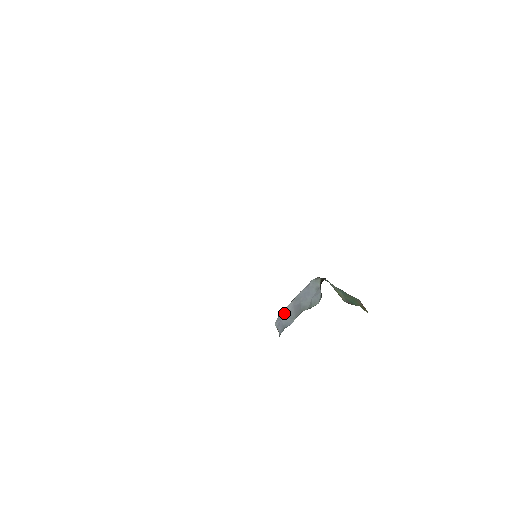
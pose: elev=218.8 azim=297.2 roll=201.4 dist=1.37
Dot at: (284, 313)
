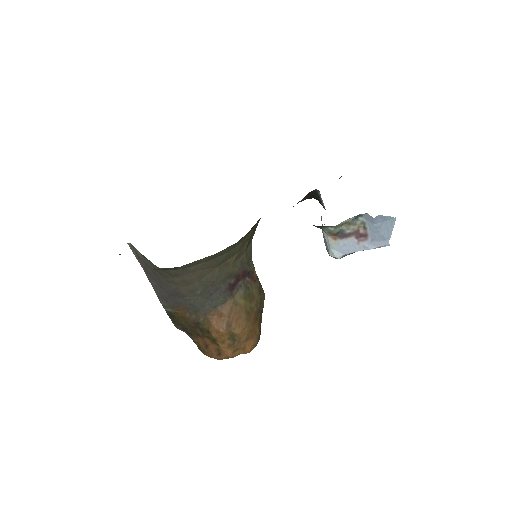
Dot at: occluded
